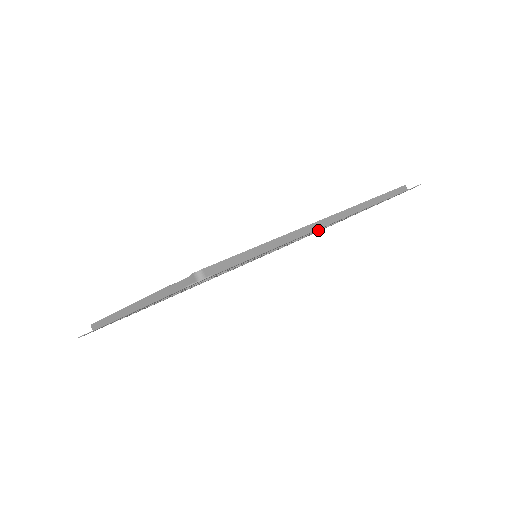
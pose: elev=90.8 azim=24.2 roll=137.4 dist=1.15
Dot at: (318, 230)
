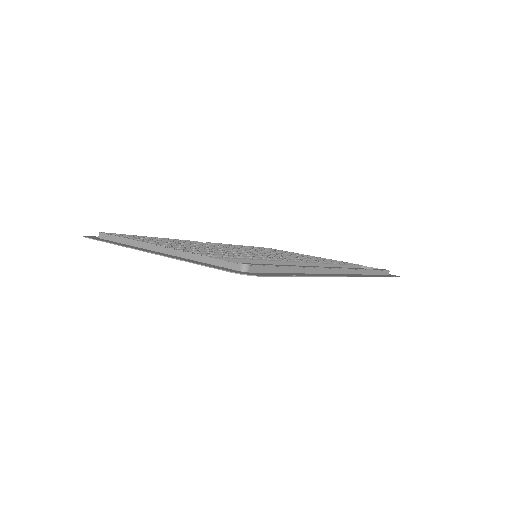
Dot at: occluded
